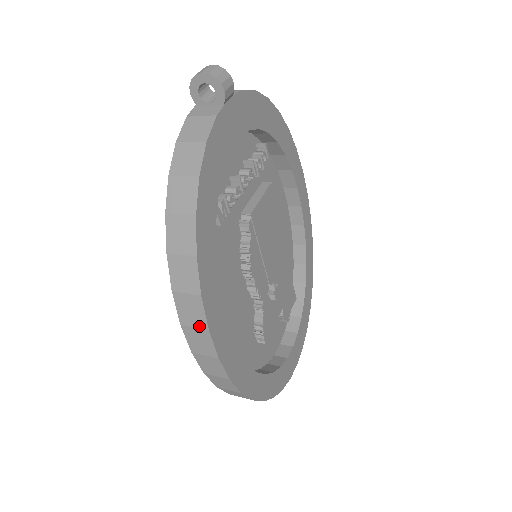
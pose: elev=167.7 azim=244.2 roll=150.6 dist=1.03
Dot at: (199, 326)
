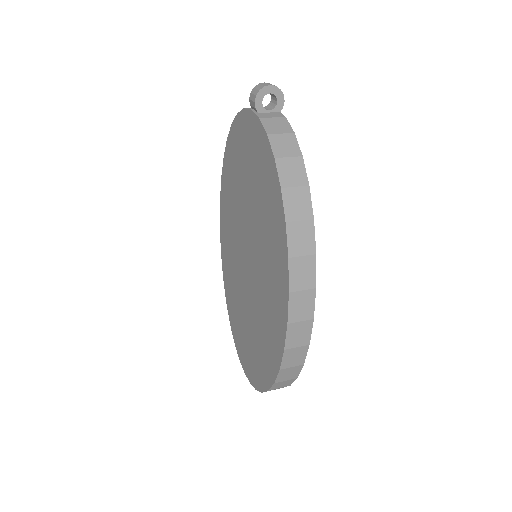
Dot at: (308, 287)
